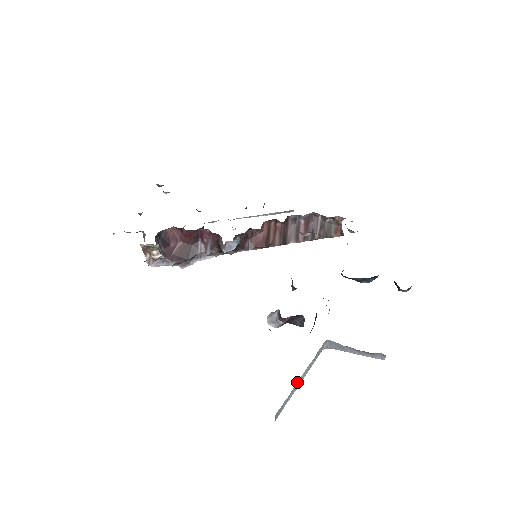
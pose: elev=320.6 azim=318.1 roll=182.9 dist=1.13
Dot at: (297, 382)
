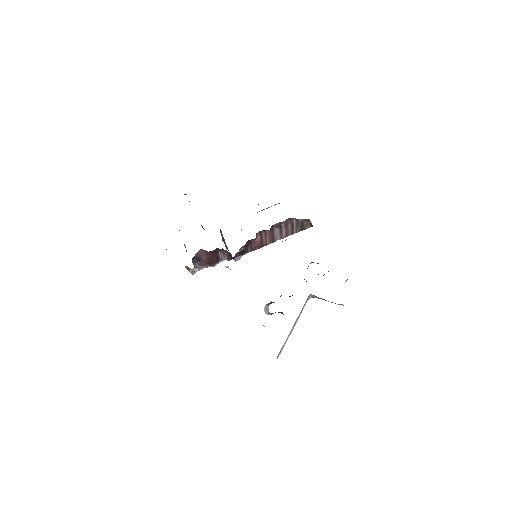
Dot at: (290, 332)
